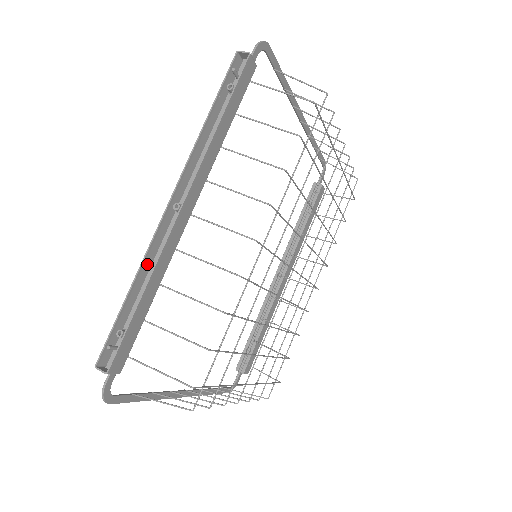
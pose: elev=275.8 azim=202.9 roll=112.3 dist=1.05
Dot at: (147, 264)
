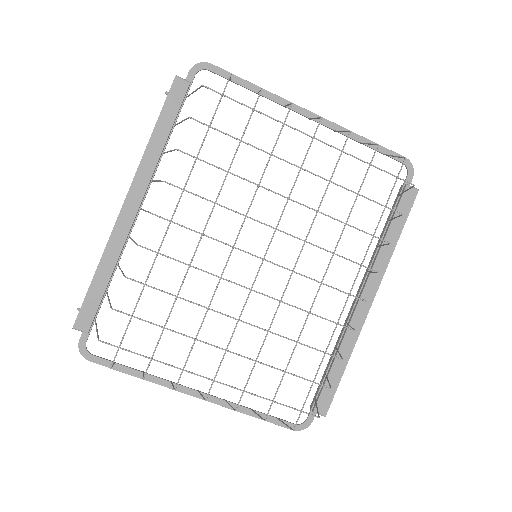
Dot at: occluded
